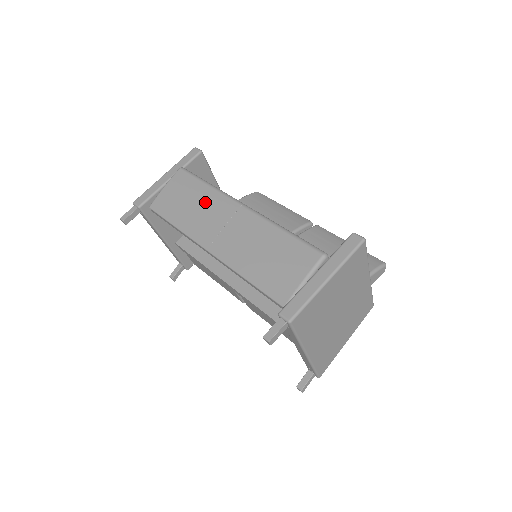
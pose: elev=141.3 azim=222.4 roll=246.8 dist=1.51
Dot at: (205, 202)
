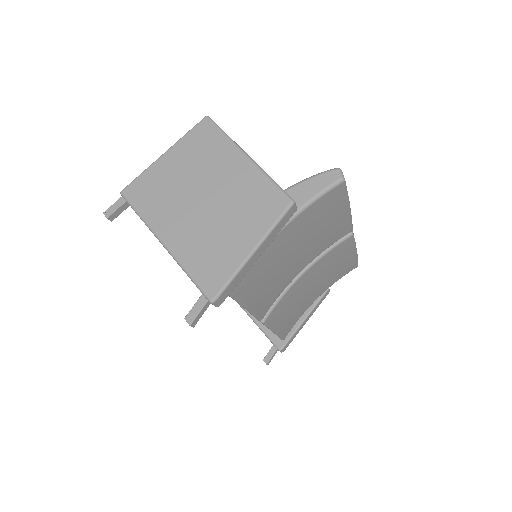
Dot at: occluded
